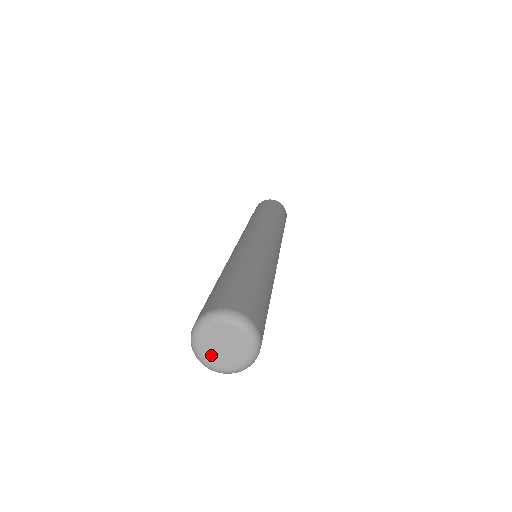
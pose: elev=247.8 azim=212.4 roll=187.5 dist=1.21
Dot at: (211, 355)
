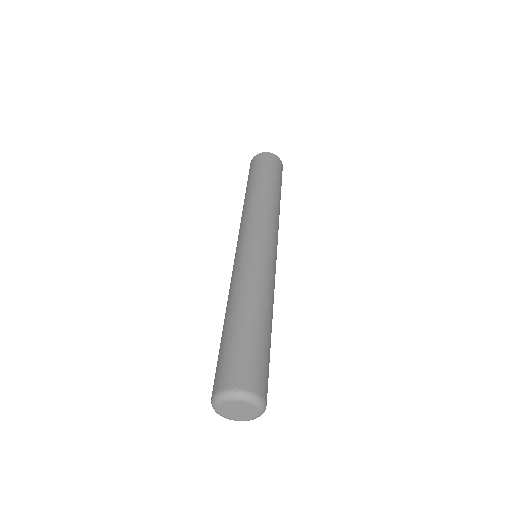
Dot at: (234, 416)
